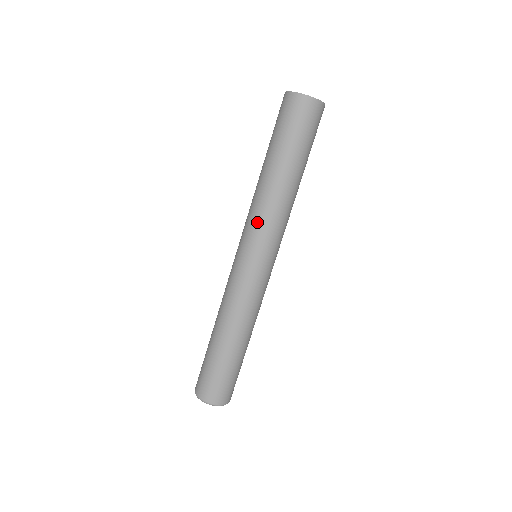
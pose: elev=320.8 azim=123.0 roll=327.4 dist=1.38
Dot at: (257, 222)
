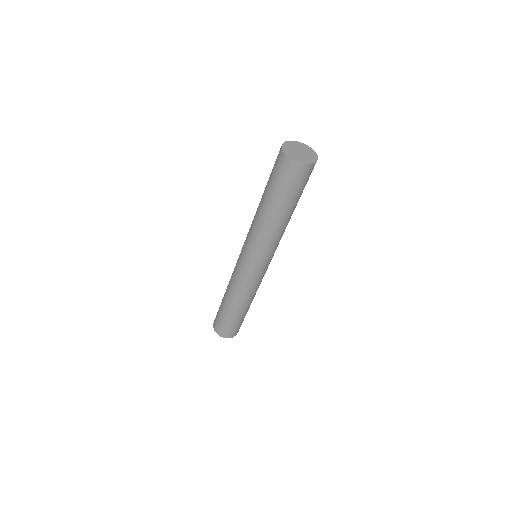
Dot at: (254, 242)
